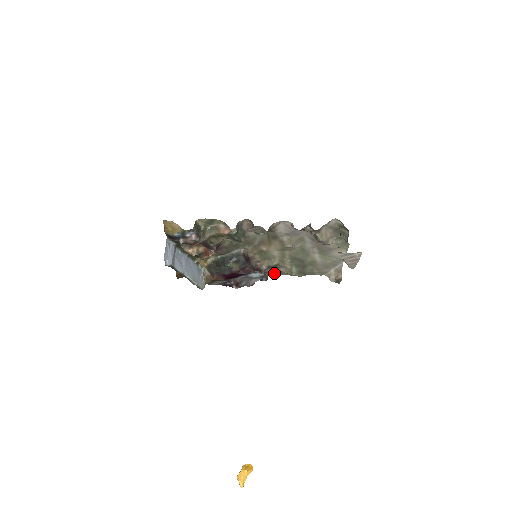
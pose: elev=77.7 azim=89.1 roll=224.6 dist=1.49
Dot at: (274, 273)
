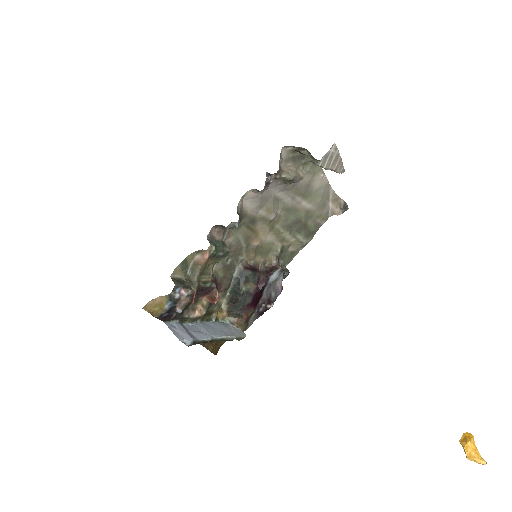
Dot at: (288, 260)
